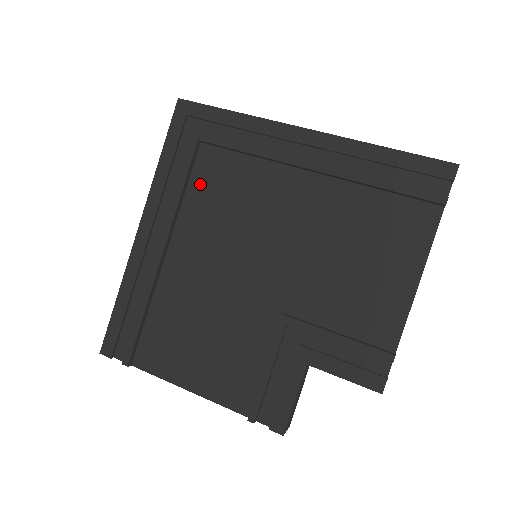
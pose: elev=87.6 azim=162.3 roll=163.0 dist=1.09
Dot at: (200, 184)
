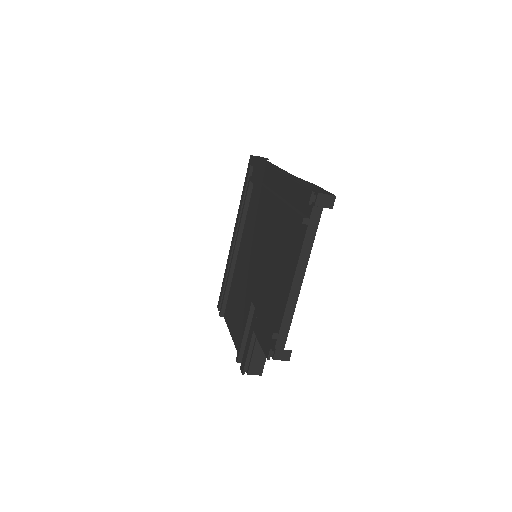
Dot at: (250, 208)
